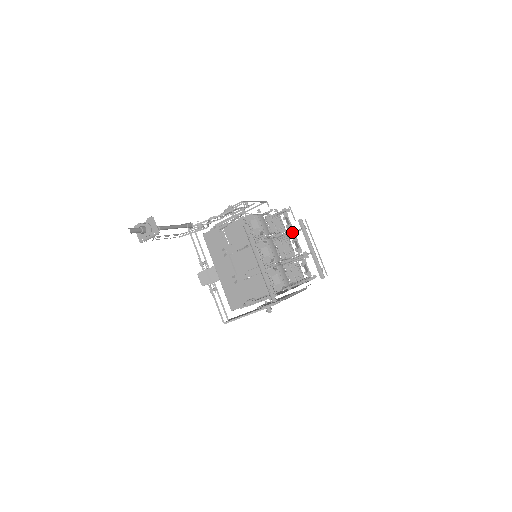
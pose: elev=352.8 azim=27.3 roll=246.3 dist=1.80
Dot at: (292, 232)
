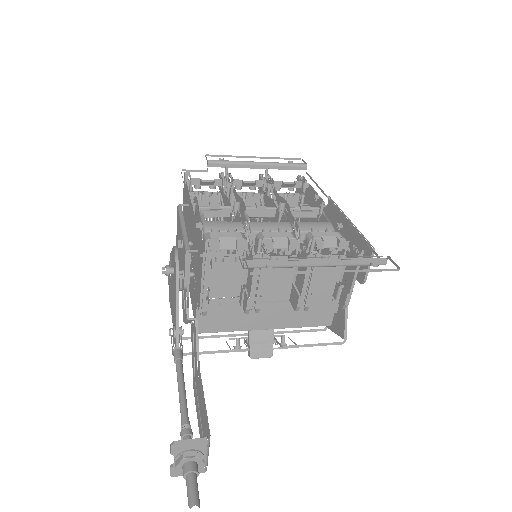
Dot at: (231, 184)
